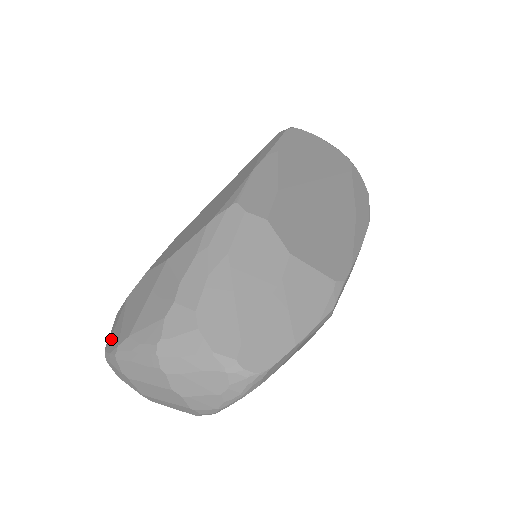
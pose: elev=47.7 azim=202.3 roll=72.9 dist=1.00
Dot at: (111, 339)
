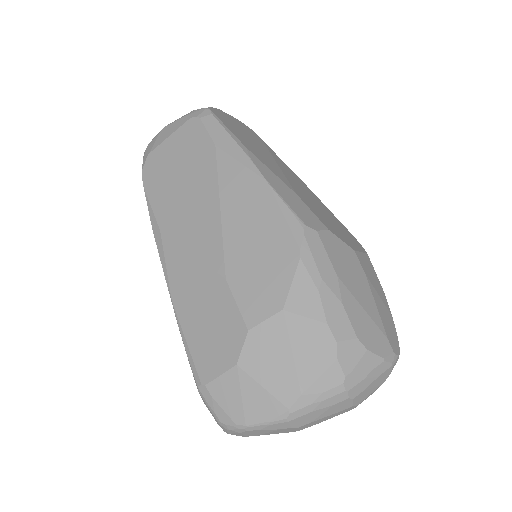
Dot at: (250, 411)
